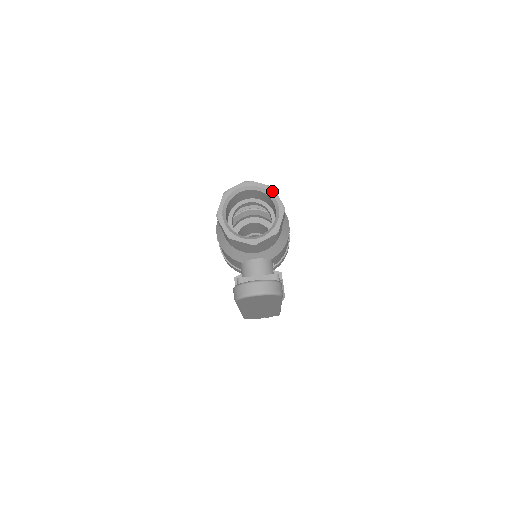
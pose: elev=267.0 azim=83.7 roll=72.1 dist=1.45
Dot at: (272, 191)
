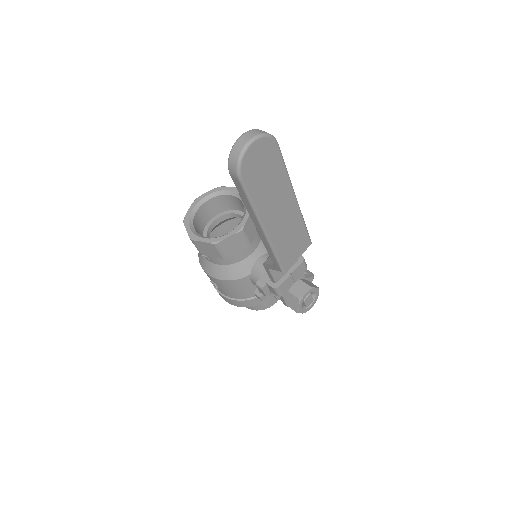
Dot at: (222, 188)
